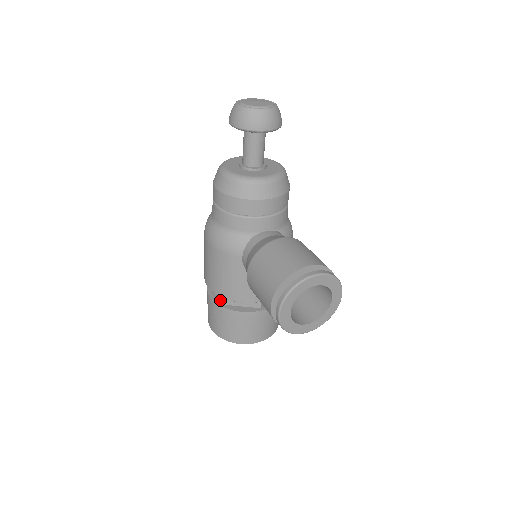
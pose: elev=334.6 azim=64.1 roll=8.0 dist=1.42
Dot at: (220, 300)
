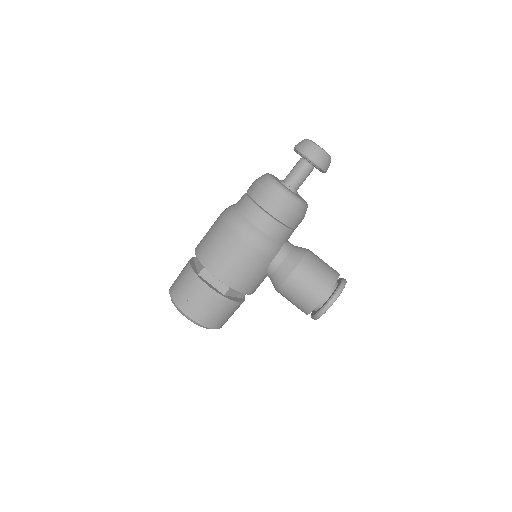
Dot at: (219, 291)
